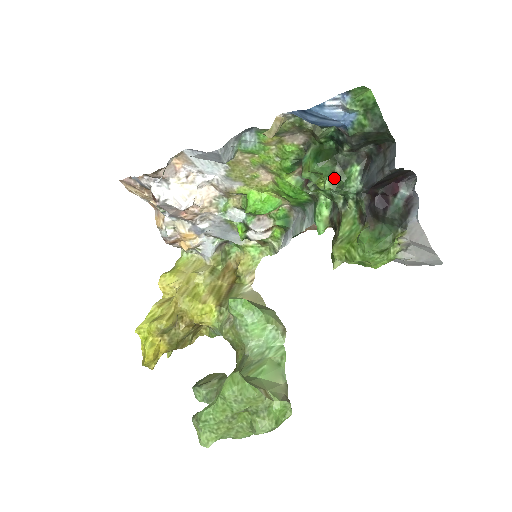
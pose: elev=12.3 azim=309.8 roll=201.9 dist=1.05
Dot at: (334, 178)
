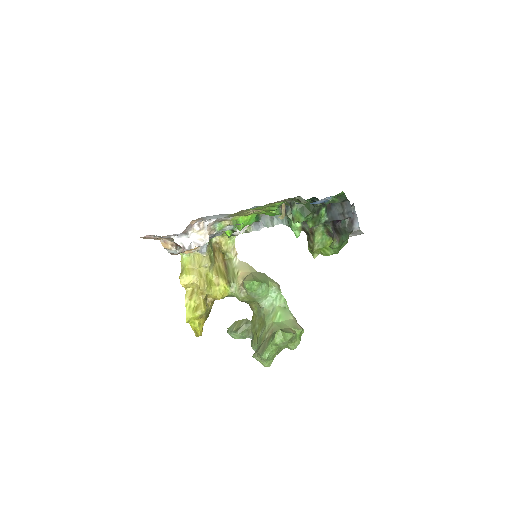
Dot at: (314, 220)
